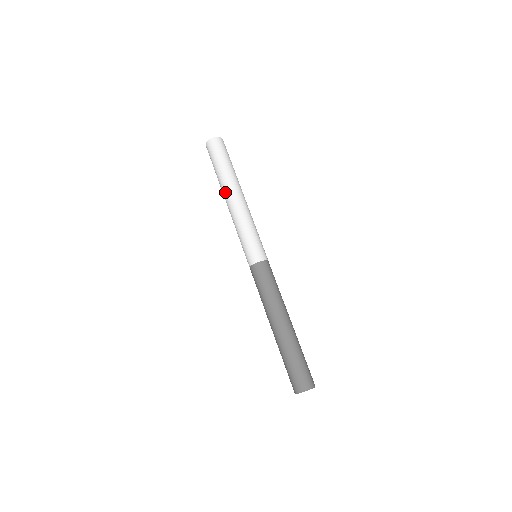
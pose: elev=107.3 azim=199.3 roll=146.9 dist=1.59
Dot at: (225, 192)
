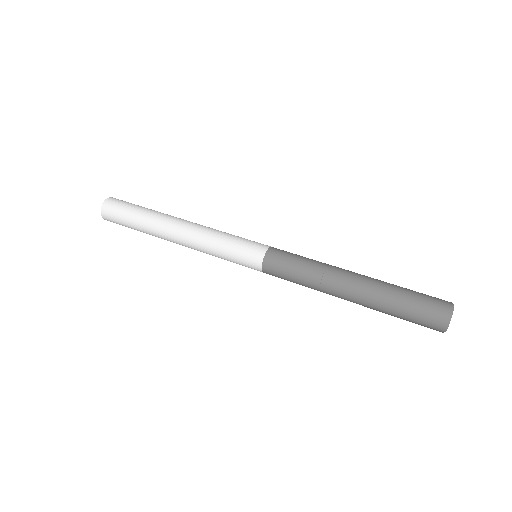
Dot at: (164, 231)
